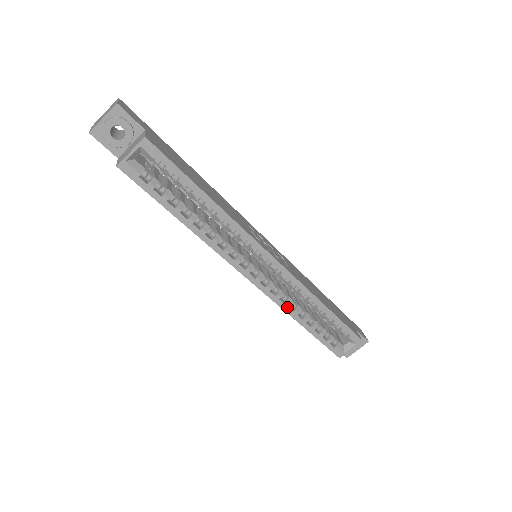
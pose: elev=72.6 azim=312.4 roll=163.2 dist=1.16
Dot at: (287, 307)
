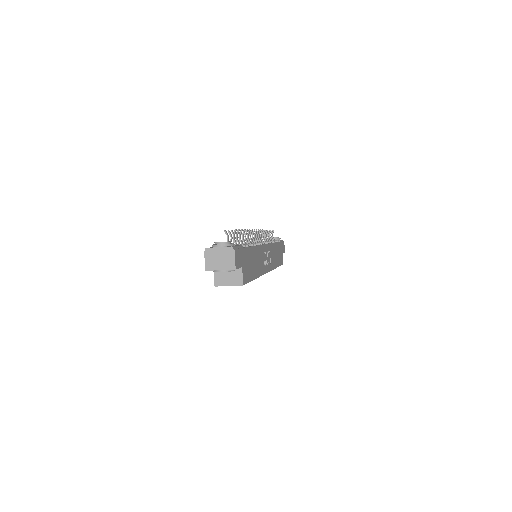
Dot at: occluded
